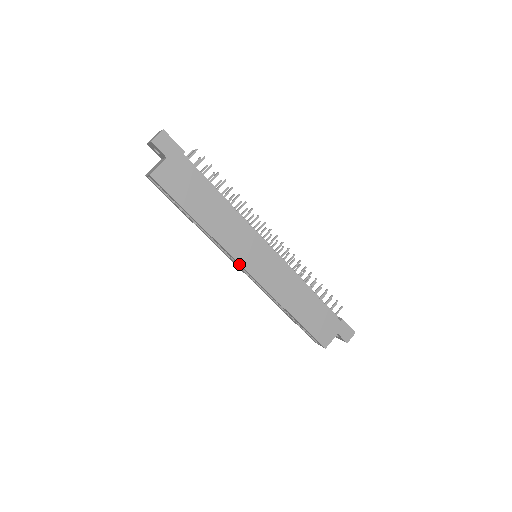
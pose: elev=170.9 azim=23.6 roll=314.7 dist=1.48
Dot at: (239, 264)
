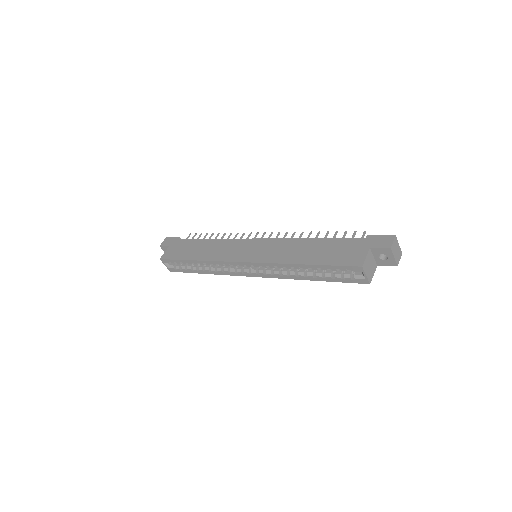
Dot at: (235, 263)
